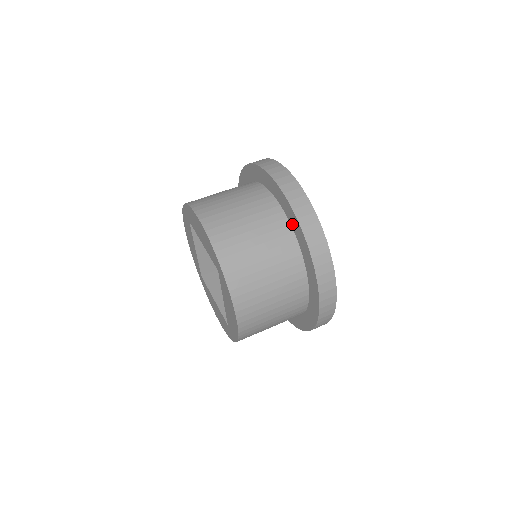
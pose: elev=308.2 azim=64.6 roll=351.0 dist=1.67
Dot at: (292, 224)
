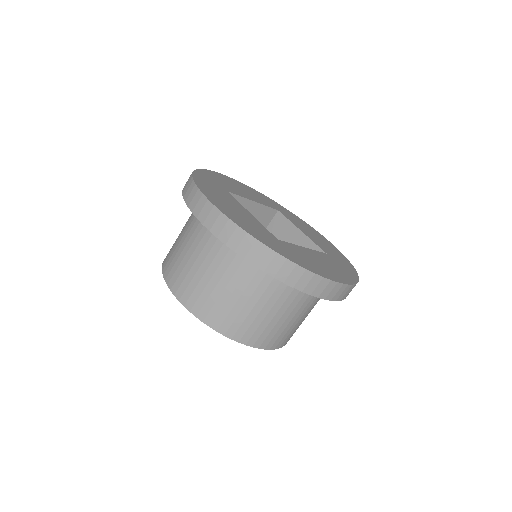
Dot at: occluded
